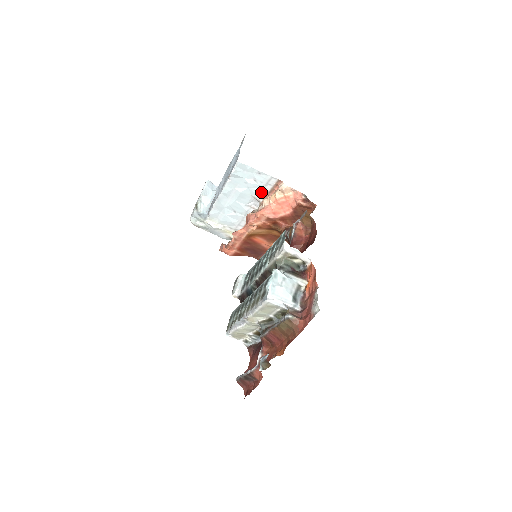
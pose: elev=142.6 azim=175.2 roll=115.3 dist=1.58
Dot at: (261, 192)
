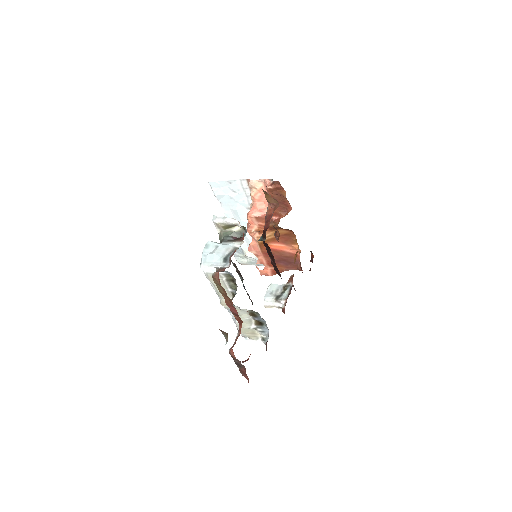
Dot at: (248, 200)
